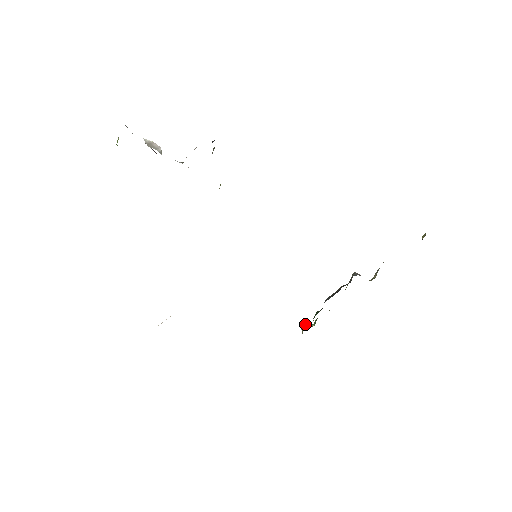
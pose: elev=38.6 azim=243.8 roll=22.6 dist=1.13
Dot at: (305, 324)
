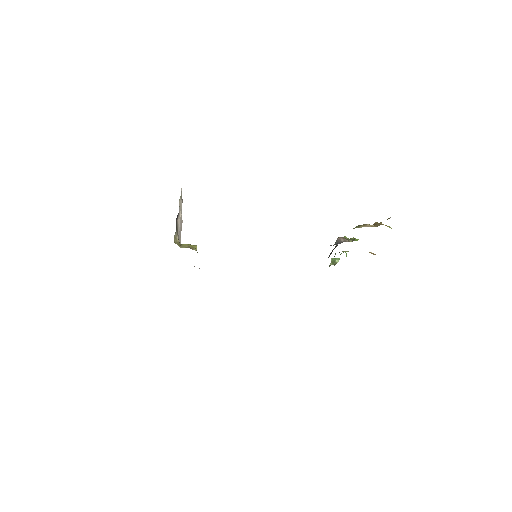
Dot at: (332, 261)
